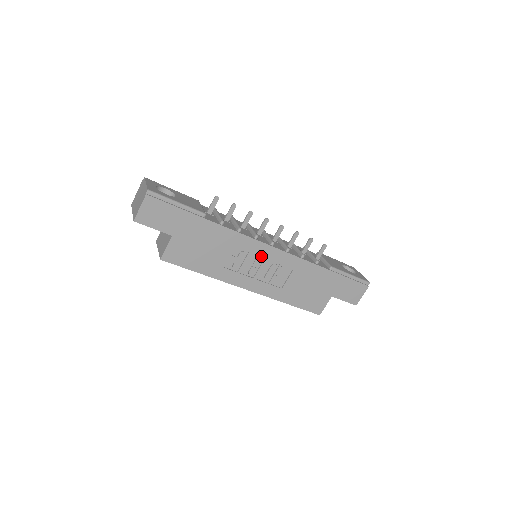
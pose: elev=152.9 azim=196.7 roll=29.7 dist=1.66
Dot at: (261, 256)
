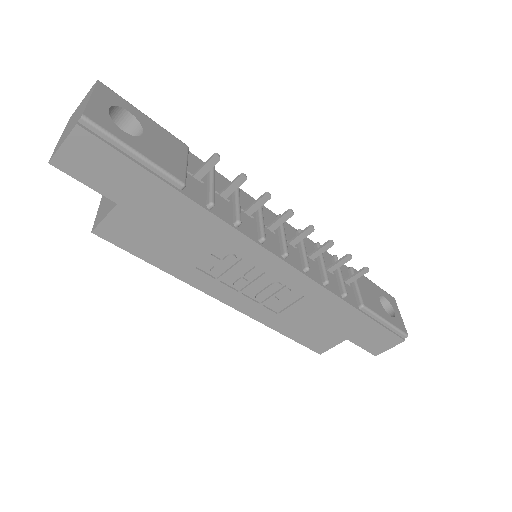
Dot at: (261, 268)
